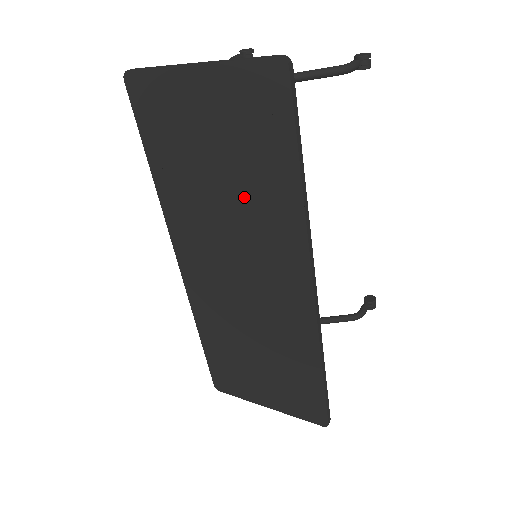
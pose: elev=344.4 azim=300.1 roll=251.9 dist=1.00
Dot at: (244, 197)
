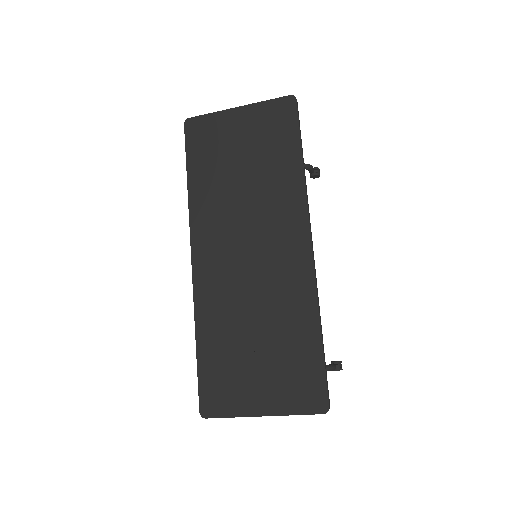
Dot at: (261, 182)
